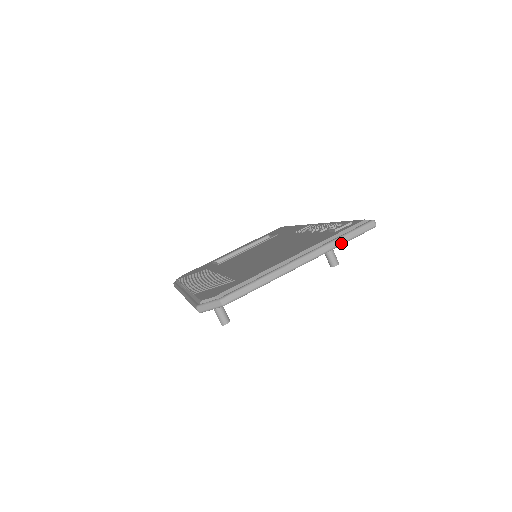
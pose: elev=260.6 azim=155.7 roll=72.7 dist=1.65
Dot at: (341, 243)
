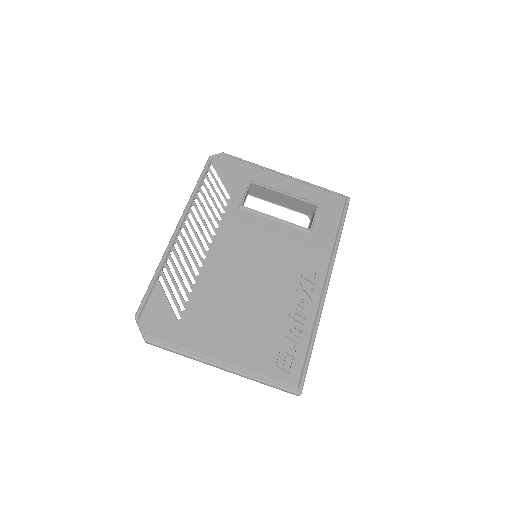
Dot at: (261, 383)
